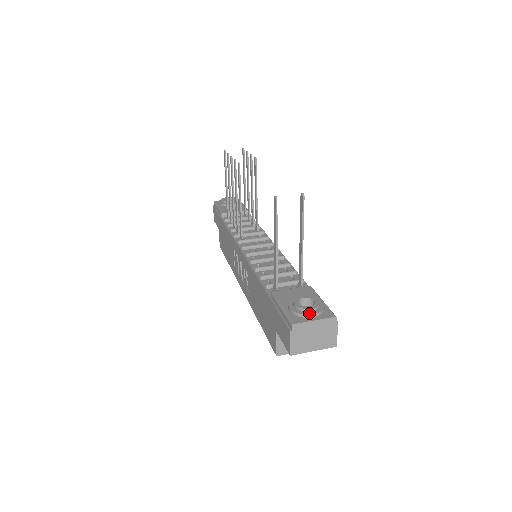
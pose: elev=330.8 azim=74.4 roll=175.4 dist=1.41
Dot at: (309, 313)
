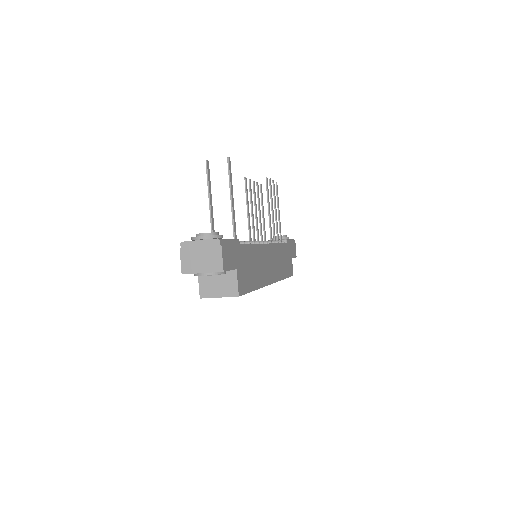
Dot at: (199, 236)
